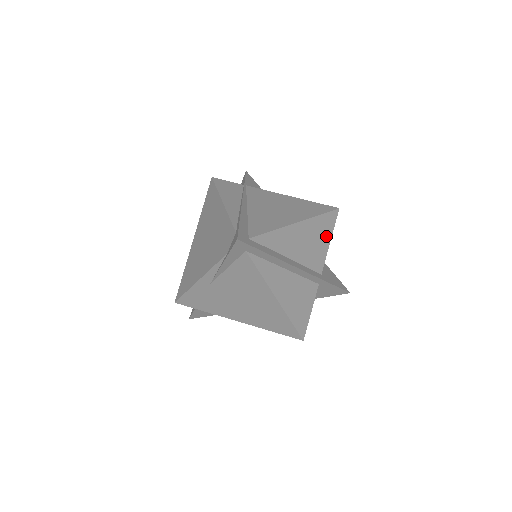
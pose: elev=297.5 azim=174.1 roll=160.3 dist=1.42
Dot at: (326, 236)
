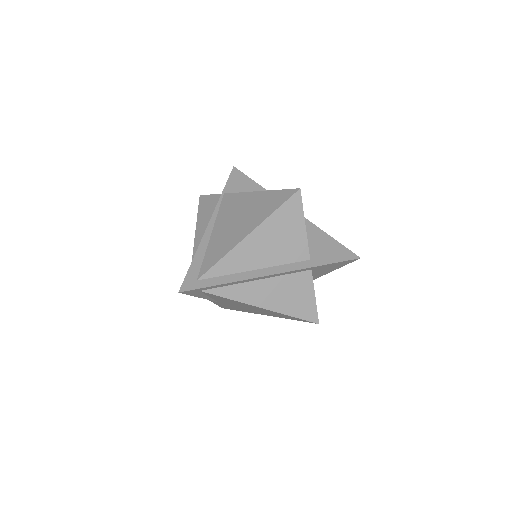
Dot at: (296, 224)
